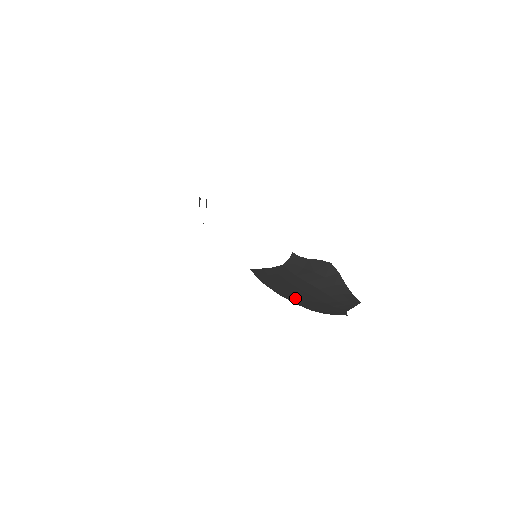
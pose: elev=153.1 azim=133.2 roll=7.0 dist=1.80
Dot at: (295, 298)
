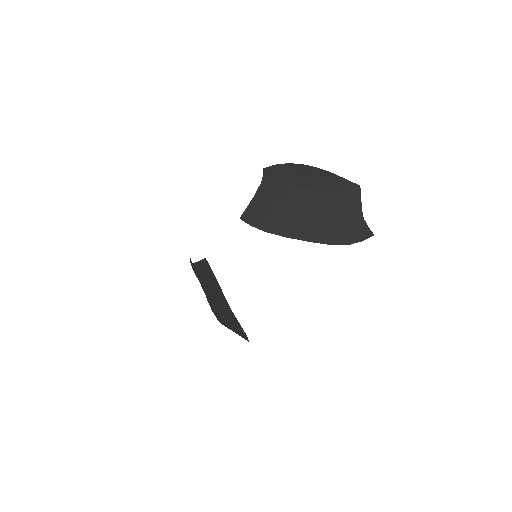
Dot at: (301, 229)
